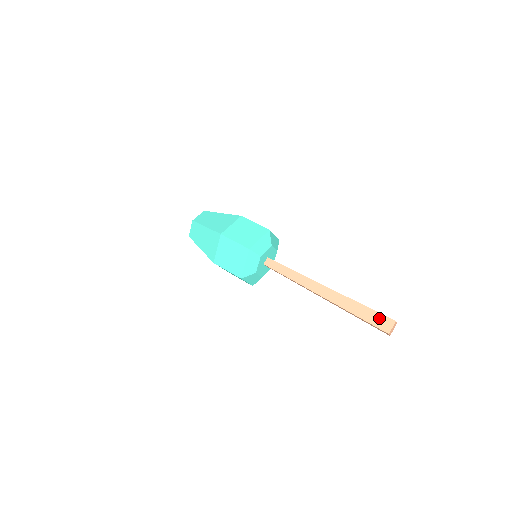
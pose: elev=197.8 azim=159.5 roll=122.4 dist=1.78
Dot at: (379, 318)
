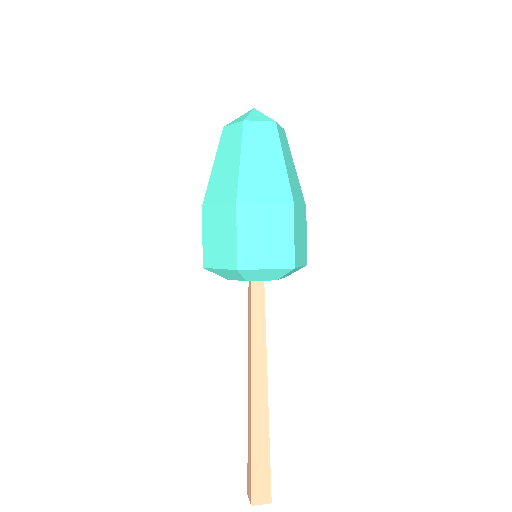
Dot at: (249, 480)
